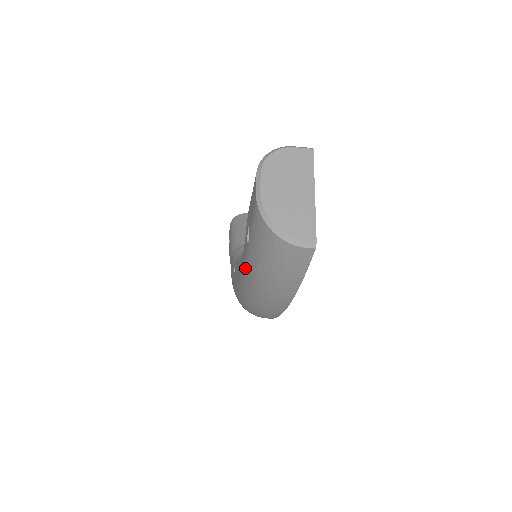
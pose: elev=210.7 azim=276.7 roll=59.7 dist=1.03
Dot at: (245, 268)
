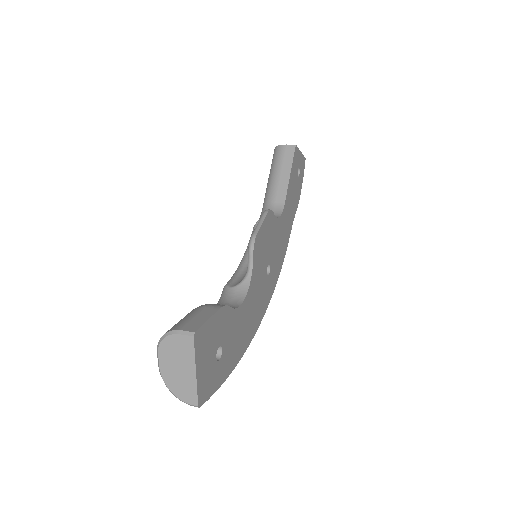
Dot at: occluded
